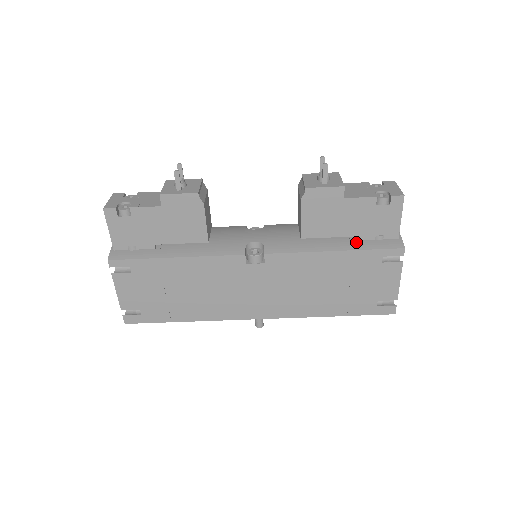
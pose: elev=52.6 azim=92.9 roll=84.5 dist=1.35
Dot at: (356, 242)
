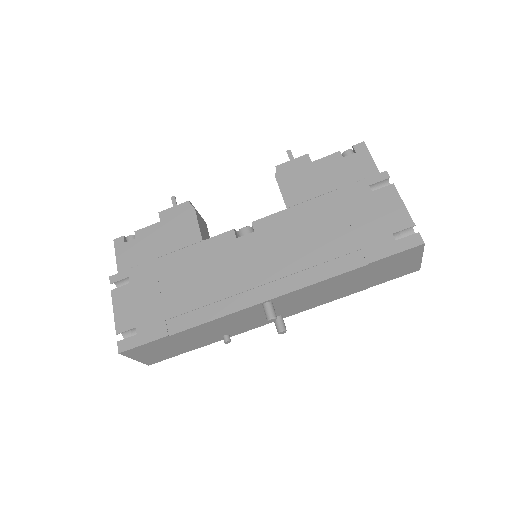
Dot at: occluded
